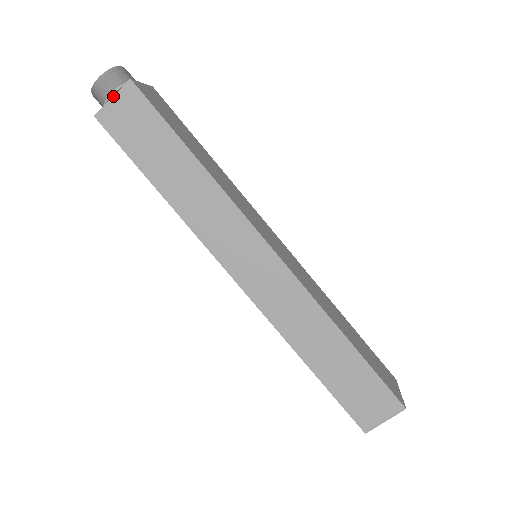
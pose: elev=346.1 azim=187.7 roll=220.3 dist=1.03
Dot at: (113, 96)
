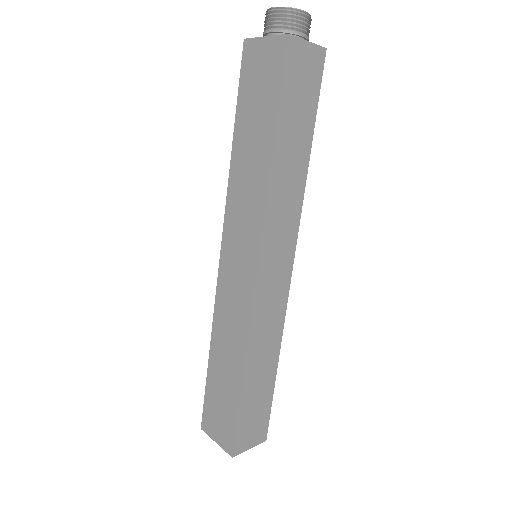
Dot at: (310, 42)
